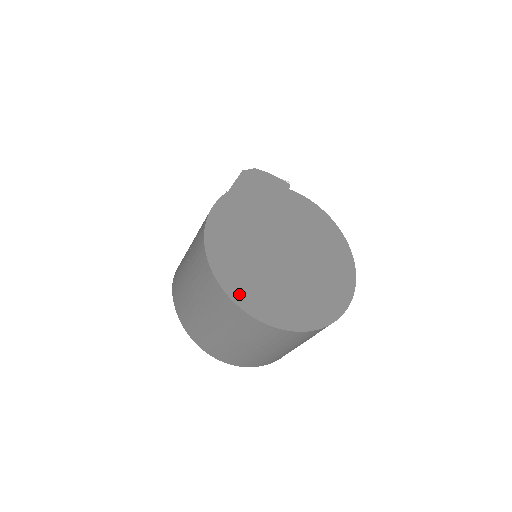
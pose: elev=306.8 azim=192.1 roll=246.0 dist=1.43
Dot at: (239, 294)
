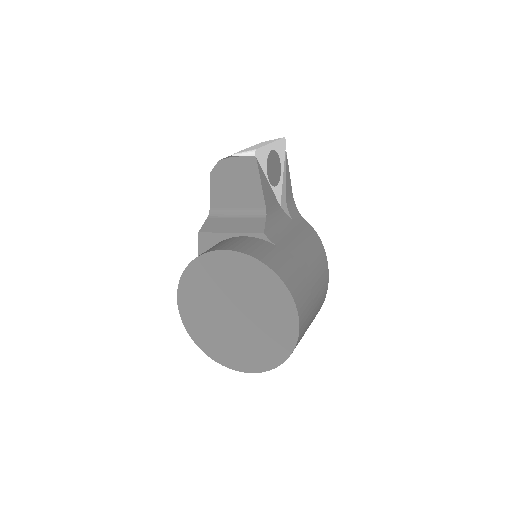
Dot at: (219, 357)
